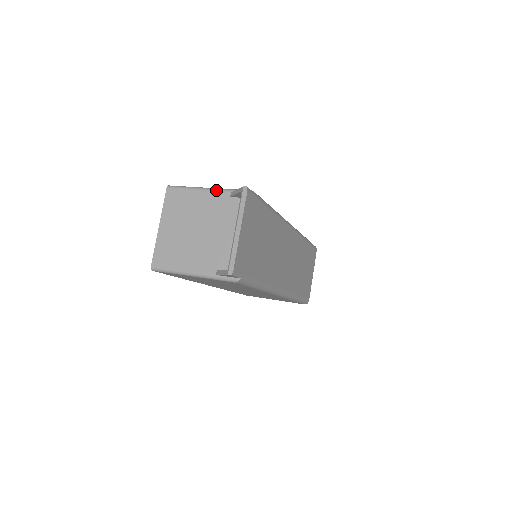
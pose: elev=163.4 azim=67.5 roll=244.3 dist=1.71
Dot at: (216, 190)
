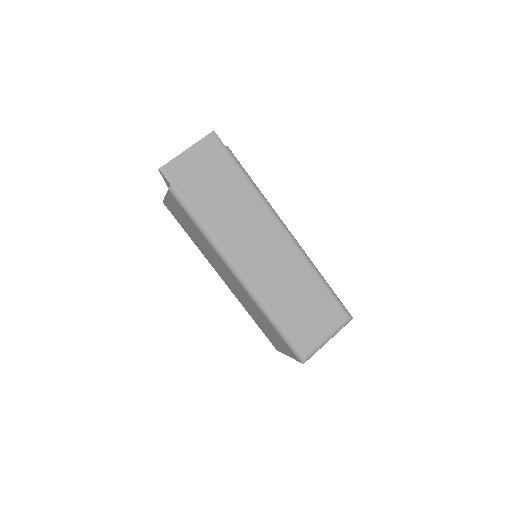
Dot at: occluded
